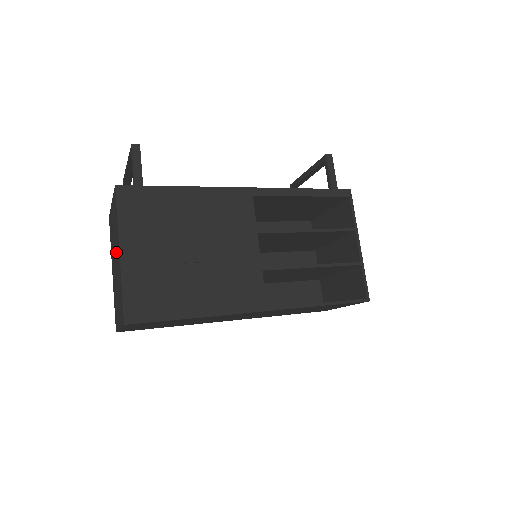
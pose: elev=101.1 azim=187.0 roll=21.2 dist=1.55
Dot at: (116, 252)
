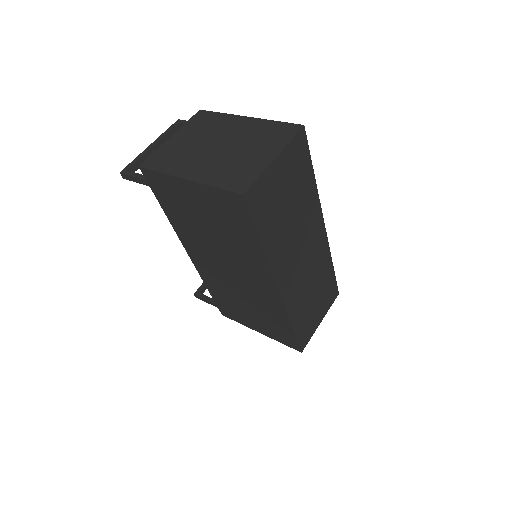
Dot at: (224, 133)
